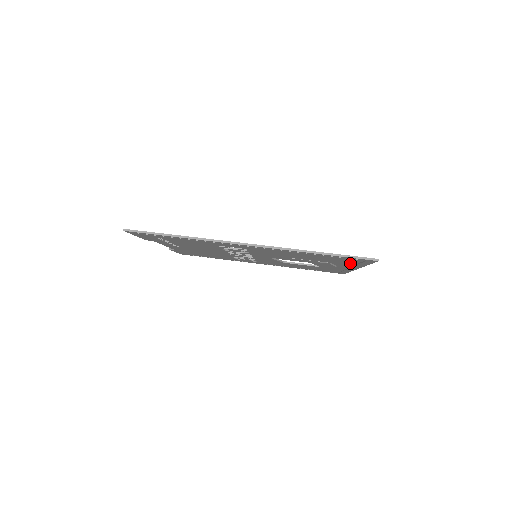
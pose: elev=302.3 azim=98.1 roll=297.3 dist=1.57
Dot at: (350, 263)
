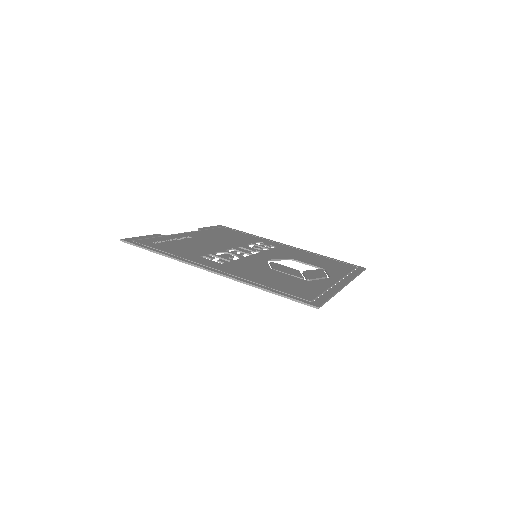
Dot at: occluded
